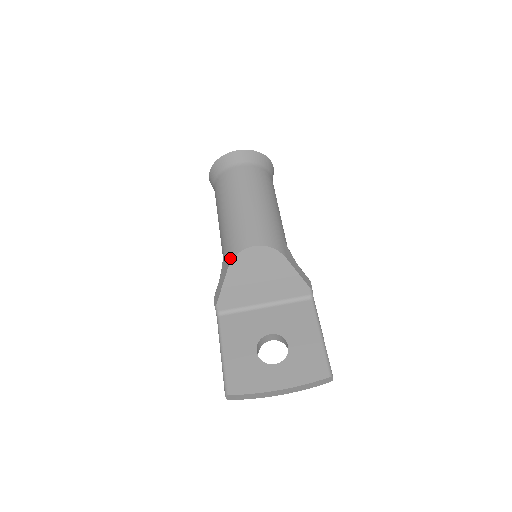
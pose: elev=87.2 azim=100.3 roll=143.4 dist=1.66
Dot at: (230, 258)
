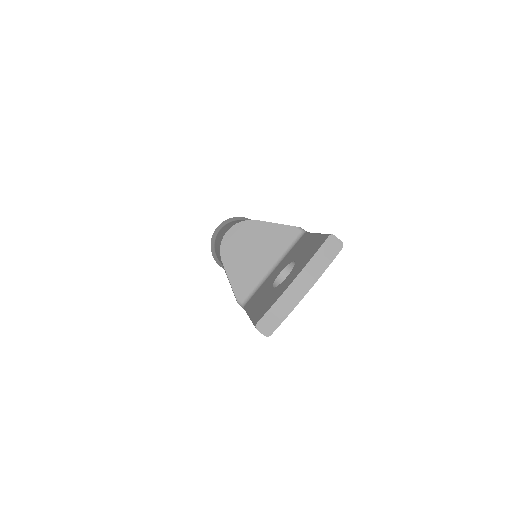
Dot at: (220, 255)
